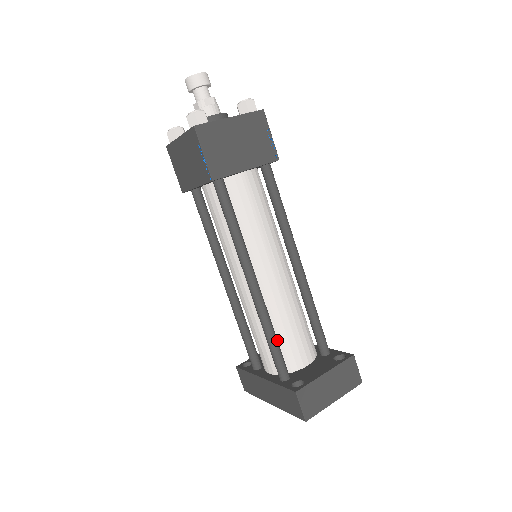
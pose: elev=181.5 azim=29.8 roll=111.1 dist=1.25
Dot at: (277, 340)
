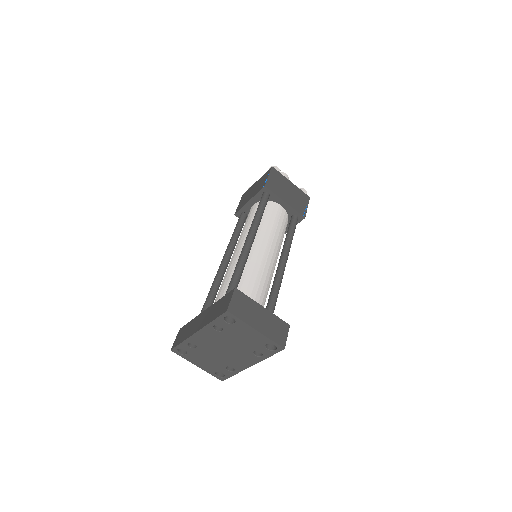
Dot at: occluded
